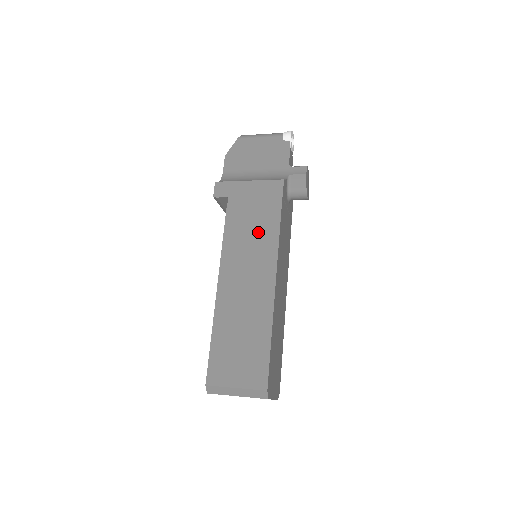
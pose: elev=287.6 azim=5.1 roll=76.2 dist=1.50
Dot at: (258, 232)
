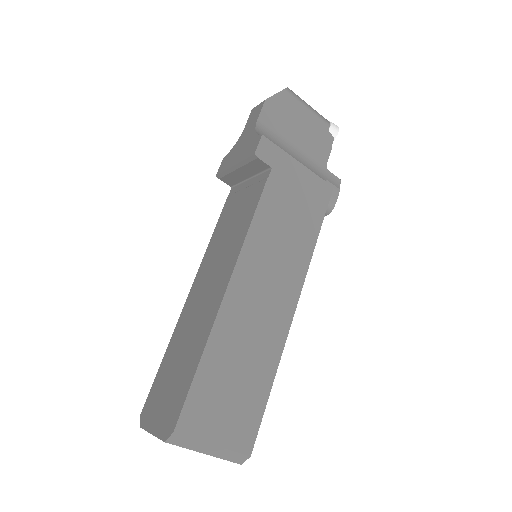
Dot at: (293, 237)
